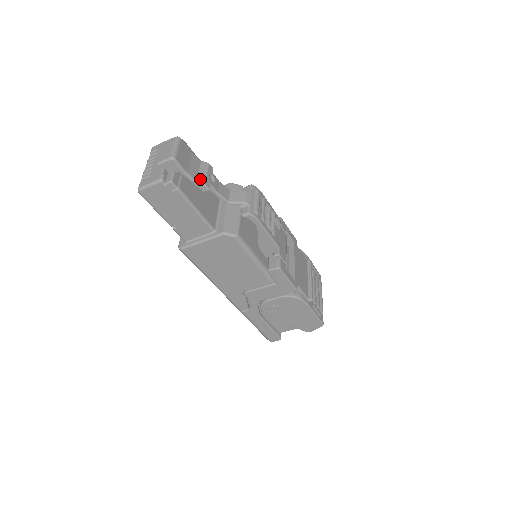
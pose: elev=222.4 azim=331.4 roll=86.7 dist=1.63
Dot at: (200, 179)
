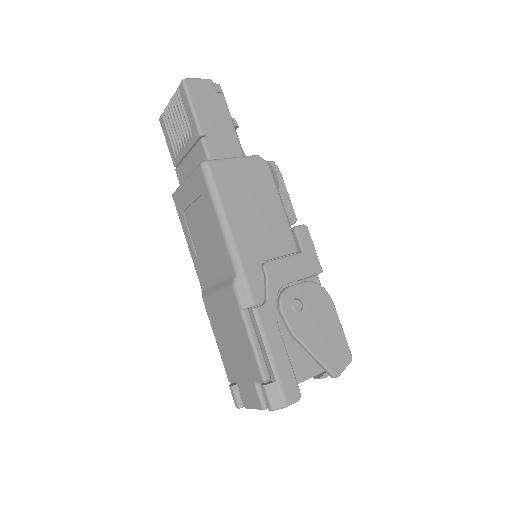
Dot at: occluded
